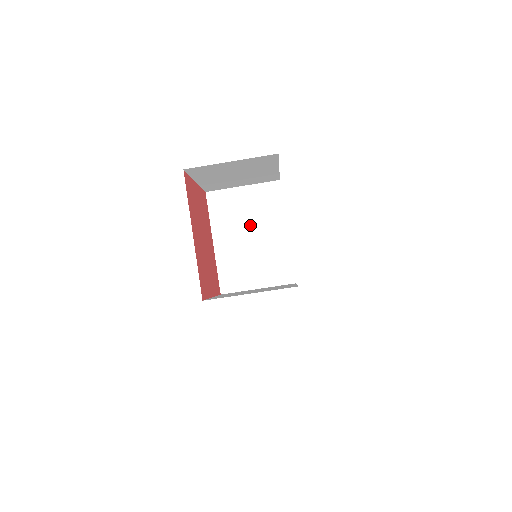
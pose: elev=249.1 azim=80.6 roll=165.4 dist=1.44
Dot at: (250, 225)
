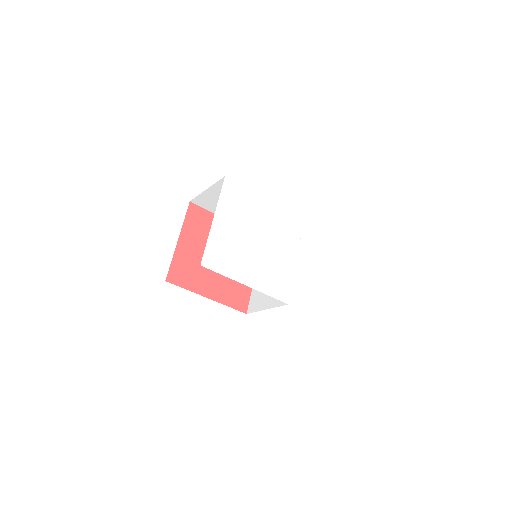
Dot at: occluded
